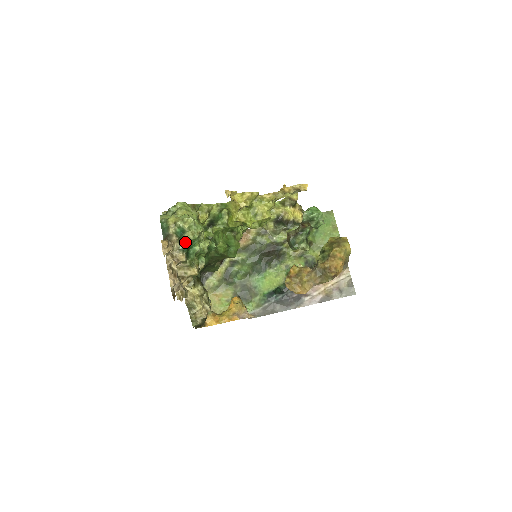
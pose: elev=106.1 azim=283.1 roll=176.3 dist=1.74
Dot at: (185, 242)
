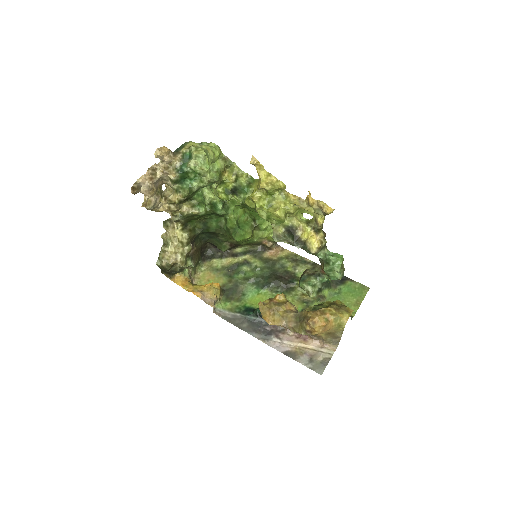
Dot at: (185, 166)
